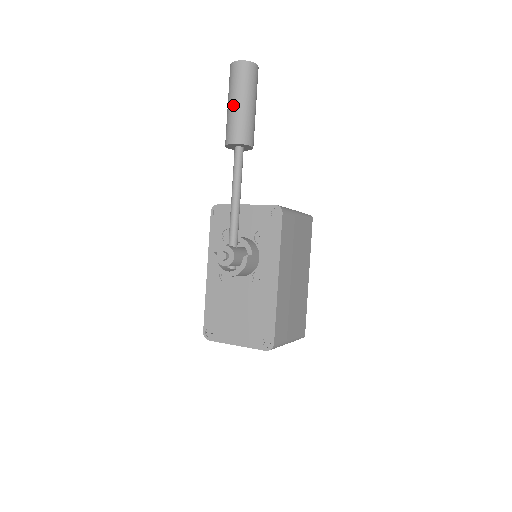
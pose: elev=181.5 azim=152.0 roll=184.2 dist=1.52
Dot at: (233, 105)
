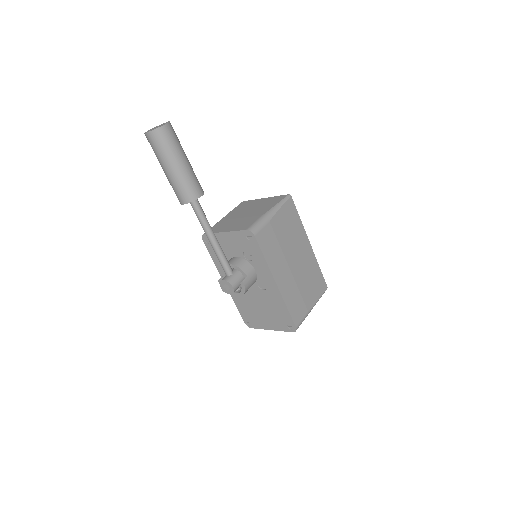
Dot at: (166, 172)
